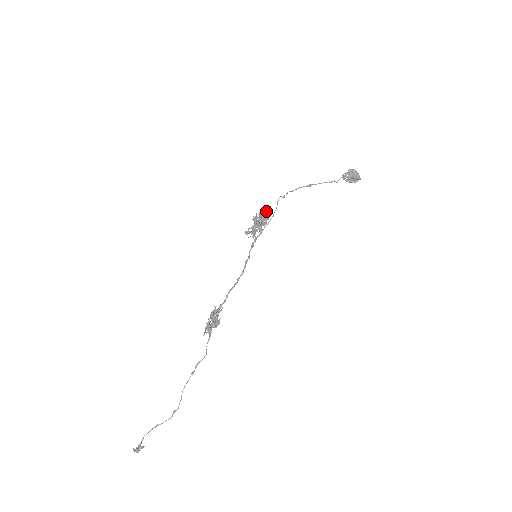
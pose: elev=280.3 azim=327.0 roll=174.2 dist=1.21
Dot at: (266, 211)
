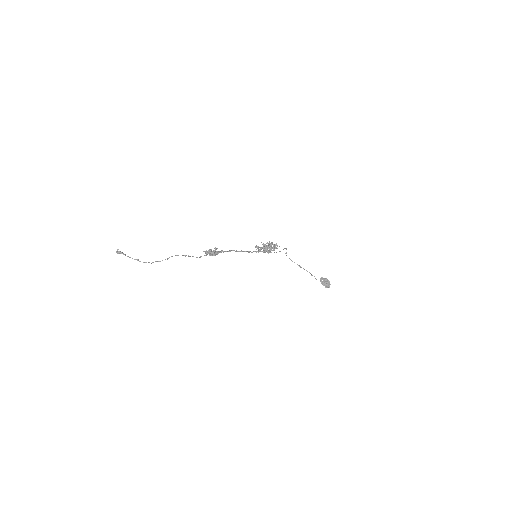
Dot at: (276, 244)
